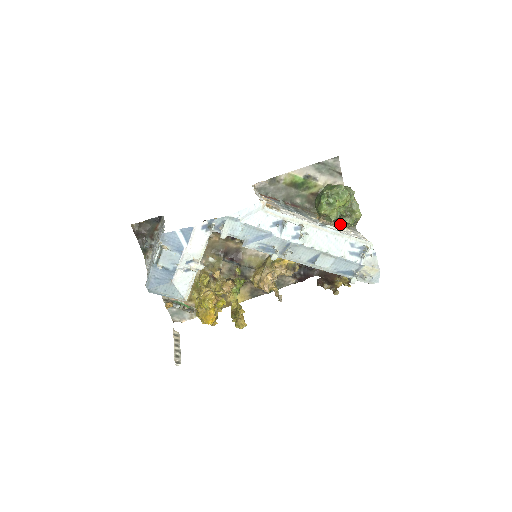
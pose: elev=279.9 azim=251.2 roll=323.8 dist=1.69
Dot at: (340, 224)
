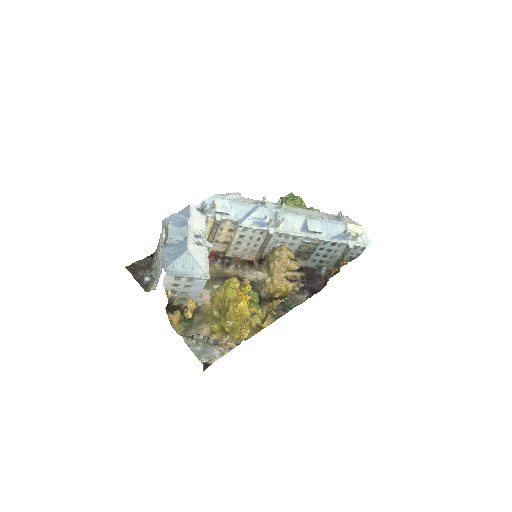
Dot at: occluded
